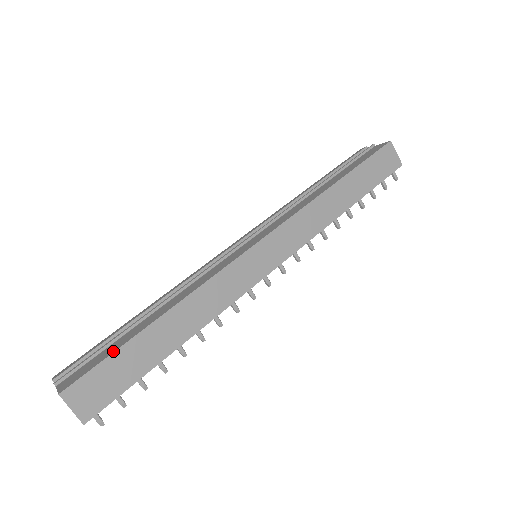
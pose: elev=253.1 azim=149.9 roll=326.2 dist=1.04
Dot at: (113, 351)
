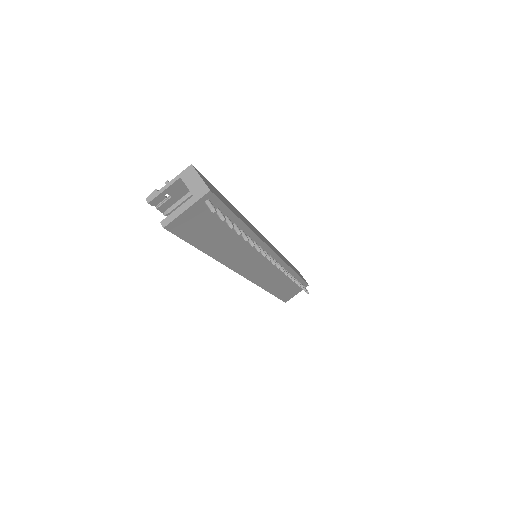
Dot at: occluded
